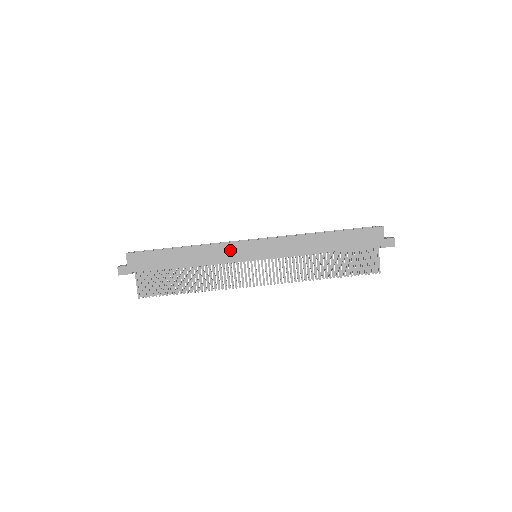
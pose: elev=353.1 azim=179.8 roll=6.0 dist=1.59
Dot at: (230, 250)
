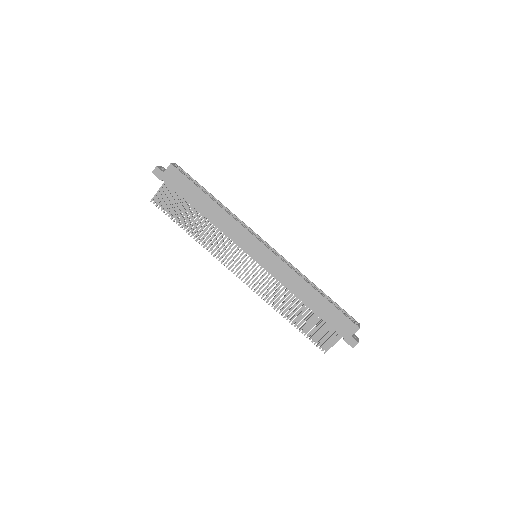
Dot at: (242, 235)
